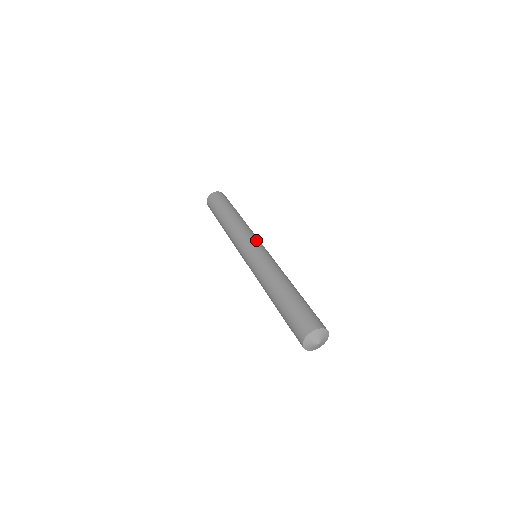
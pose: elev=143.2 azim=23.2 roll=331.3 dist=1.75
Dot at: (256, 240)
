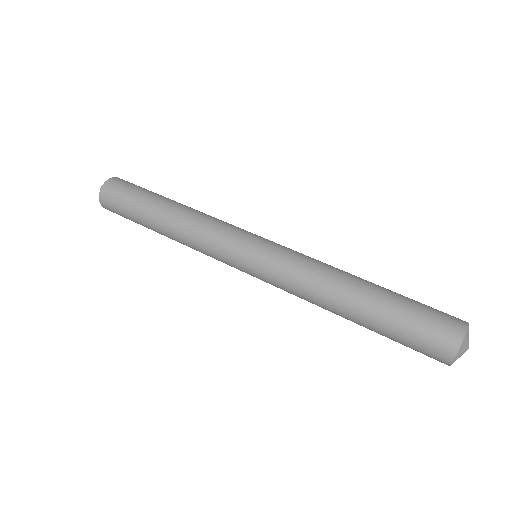
Dot at: (250, 232)
